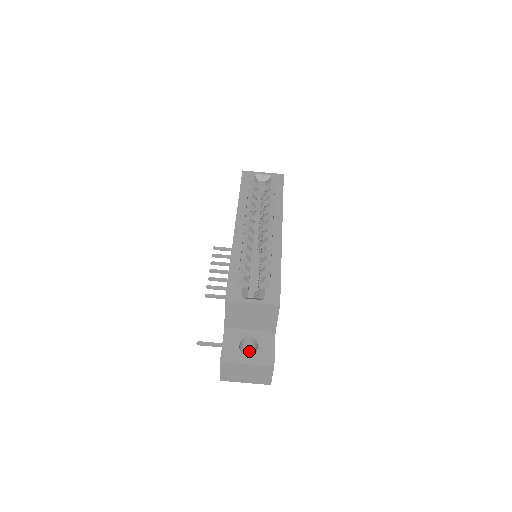
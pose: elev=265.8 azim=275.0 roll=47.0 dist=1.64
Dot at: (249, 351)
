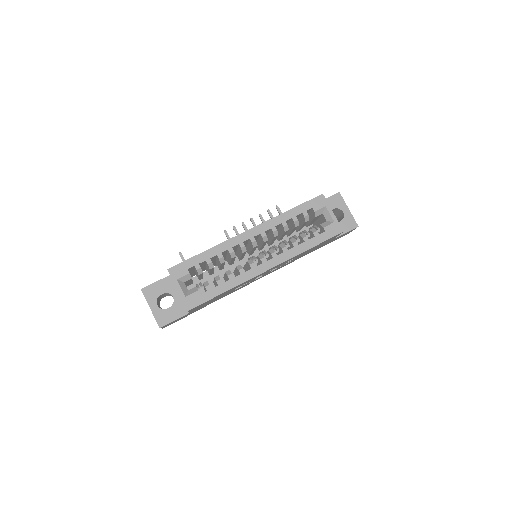
Dot at: occluded
